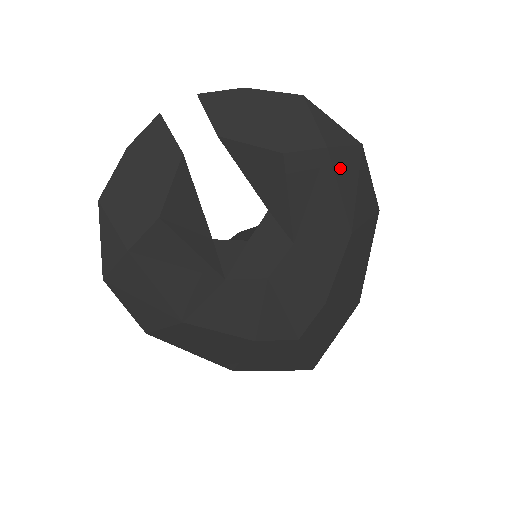
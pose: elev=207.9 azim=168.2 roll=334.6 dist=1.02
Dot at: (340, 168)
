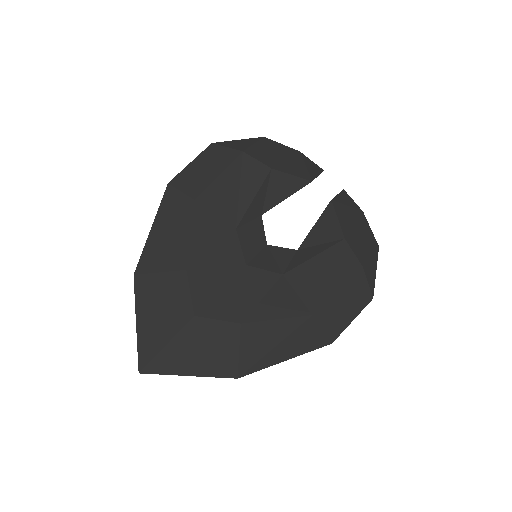
Dot at: (354, 284)
